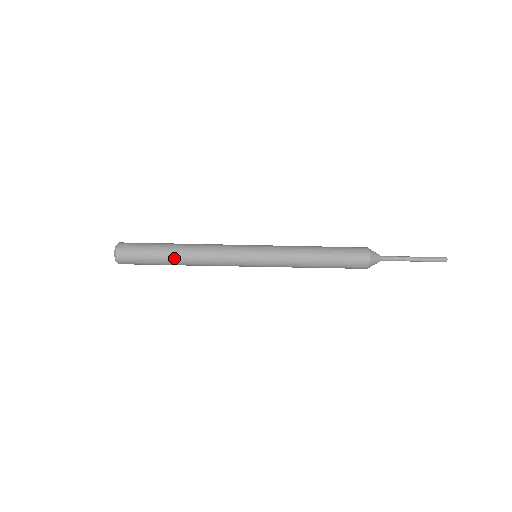
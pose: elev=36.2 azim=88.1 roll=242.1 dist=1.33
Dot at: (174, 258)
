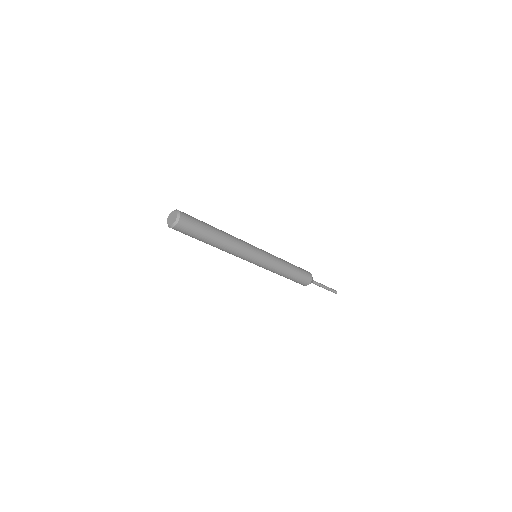
Dot at: (214, 241)
